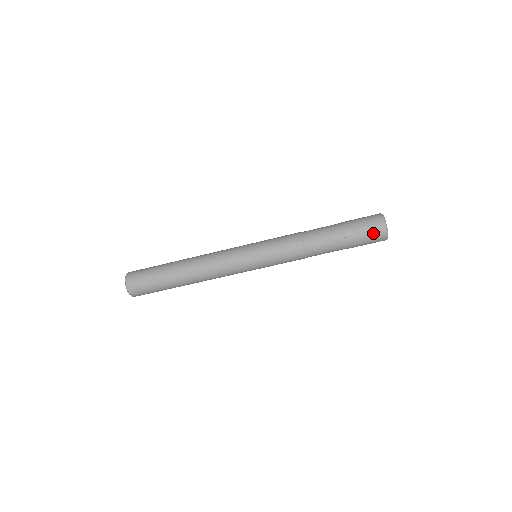
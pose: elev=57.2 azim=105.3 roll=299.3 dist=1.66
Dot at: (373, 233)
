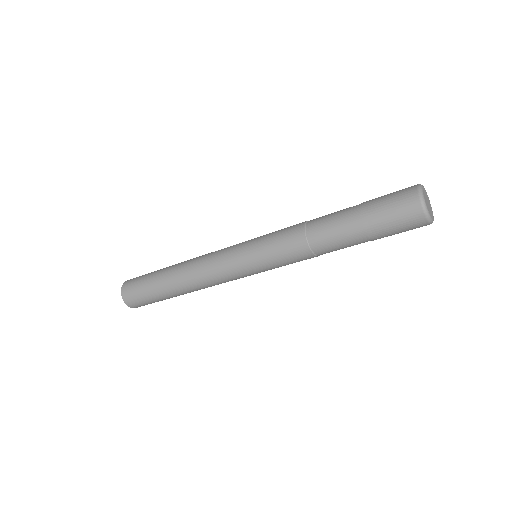
Dot at: (405, 218)
